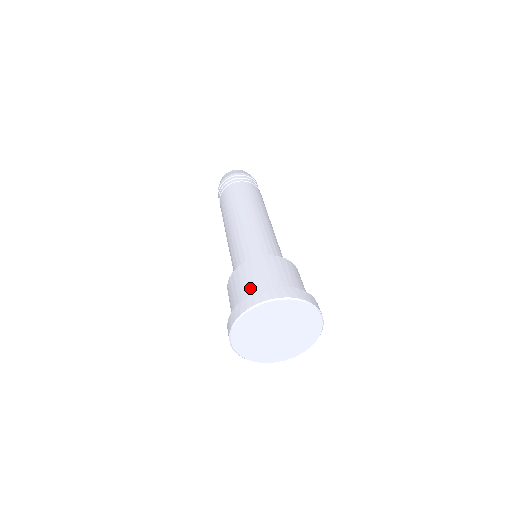
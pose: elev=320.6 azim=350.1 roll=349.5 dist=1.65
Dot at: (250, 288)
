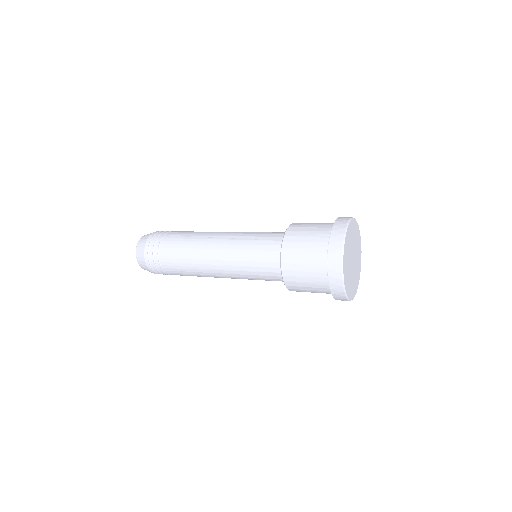
Dot at: (326, 223)
